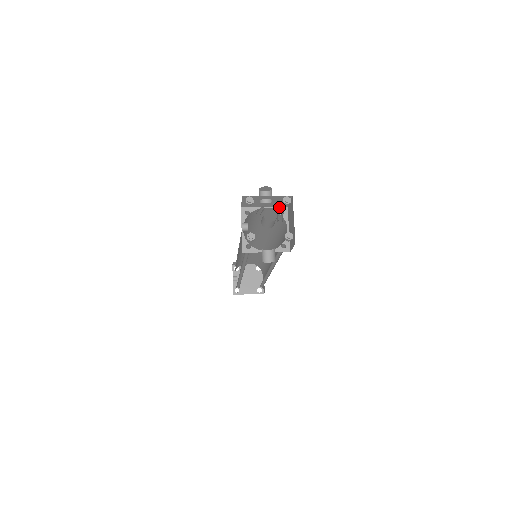
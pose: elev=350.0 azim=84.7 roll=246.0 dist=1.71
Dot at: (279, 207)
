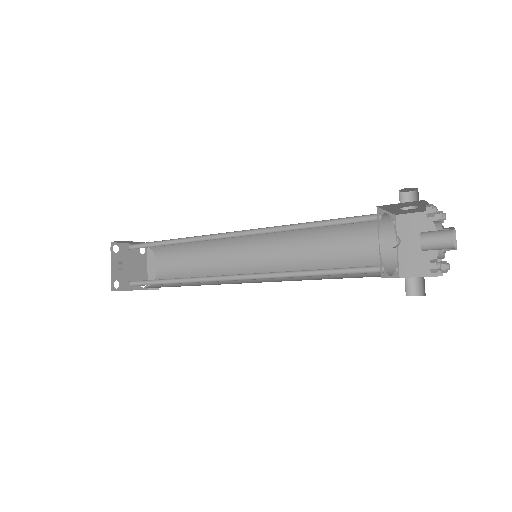
Dot at: (392, 214)
